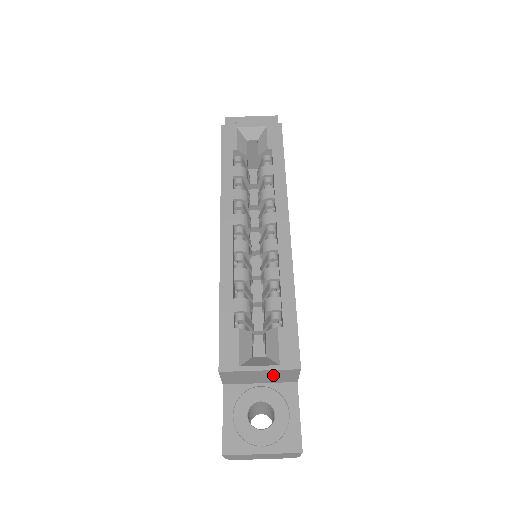
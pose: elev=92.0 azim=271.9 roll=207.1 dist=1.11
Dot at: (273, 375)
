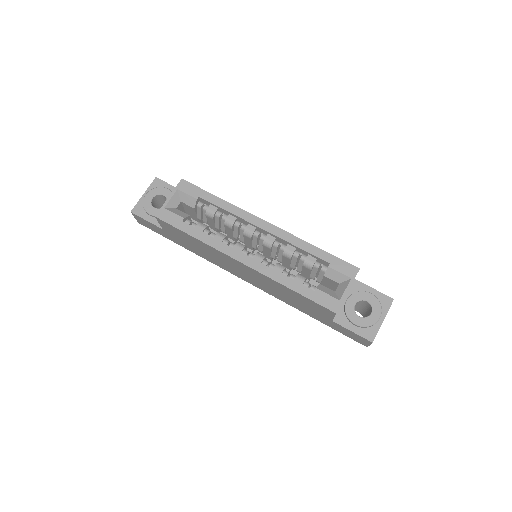
Dot at: occluded
